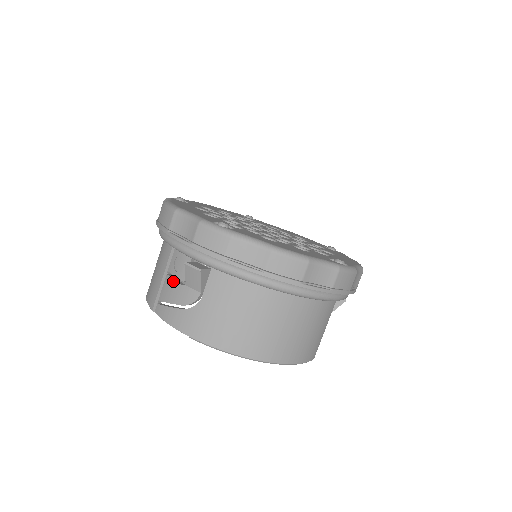
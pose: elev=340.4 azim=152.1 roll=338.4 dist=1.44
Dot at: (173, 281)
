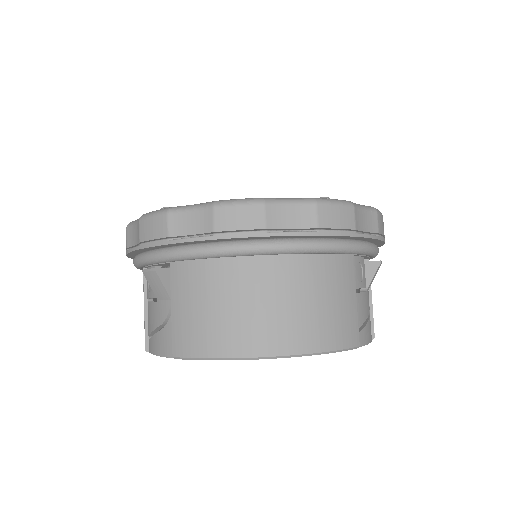
Dot at: (150, 304)
